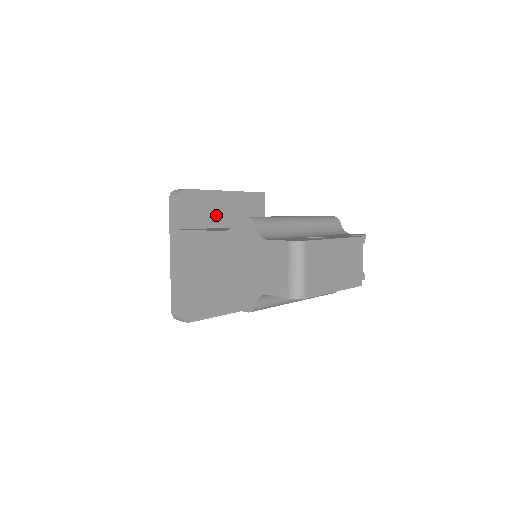
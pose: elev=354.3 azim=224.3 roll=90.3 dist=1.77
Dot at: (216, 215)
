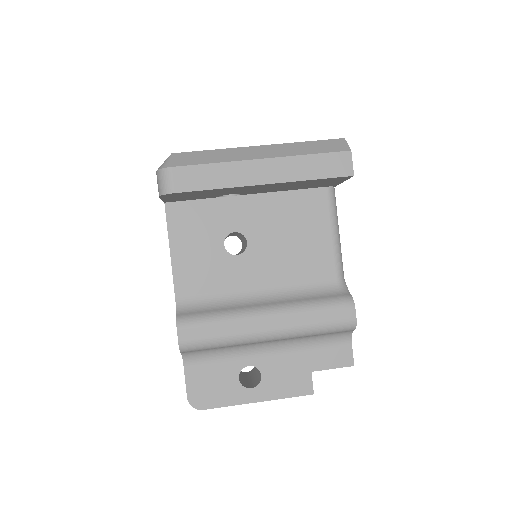
Dot at: (234, 193)
